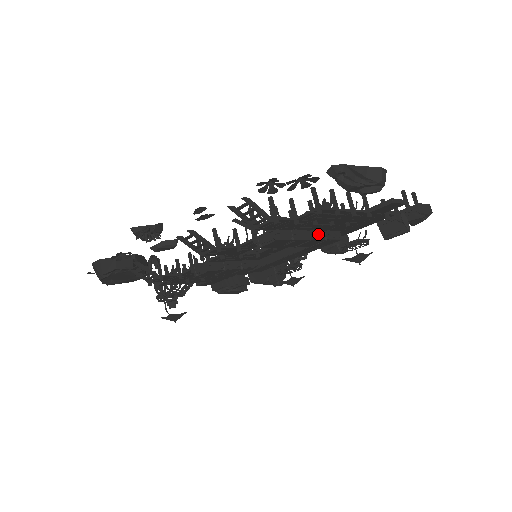
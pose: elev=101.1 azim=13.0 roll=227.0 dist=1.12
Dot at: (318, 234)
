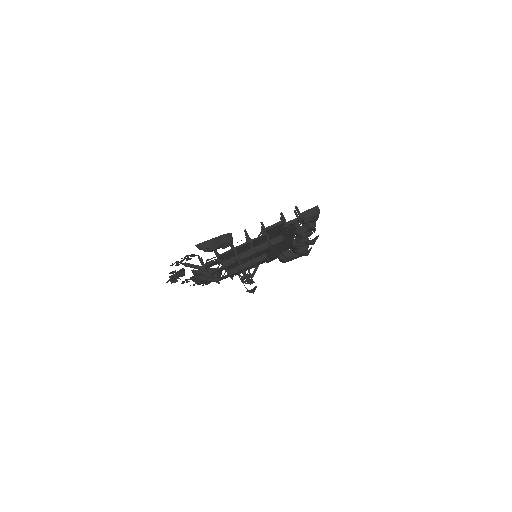
Dot at: (259, 247)
